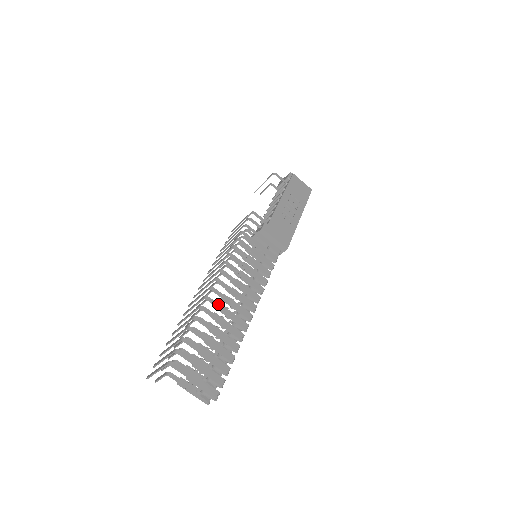
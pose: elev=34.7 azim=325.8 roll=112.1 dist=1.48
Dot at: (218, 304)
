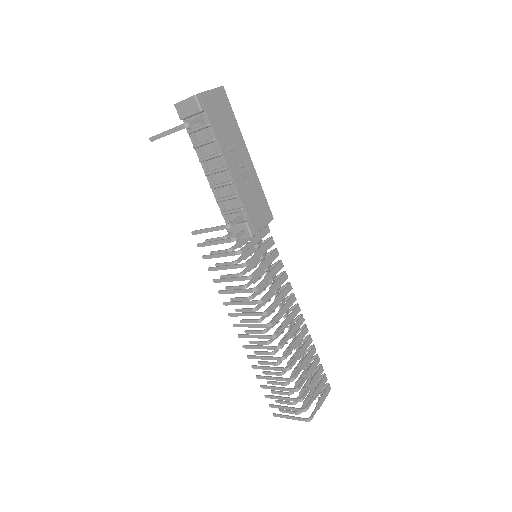
Dot at: (291, 349)
